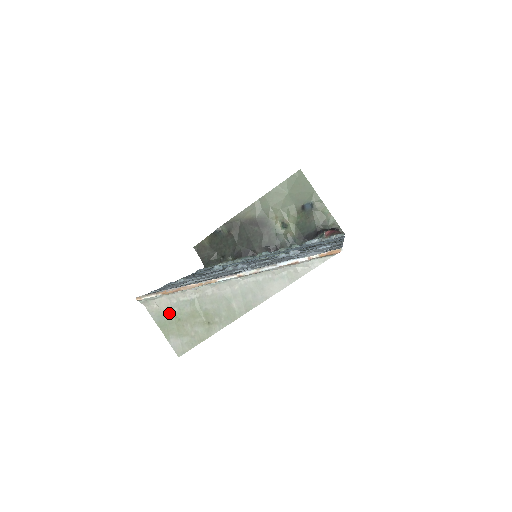
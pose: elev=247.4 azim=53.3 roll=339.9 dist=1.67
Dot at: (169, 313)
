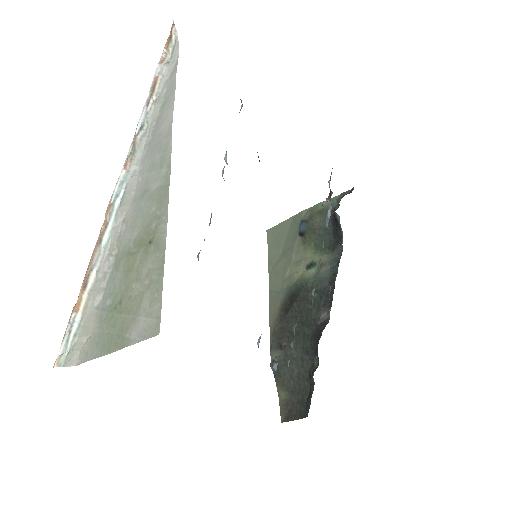
Dot at: (105, 319)
